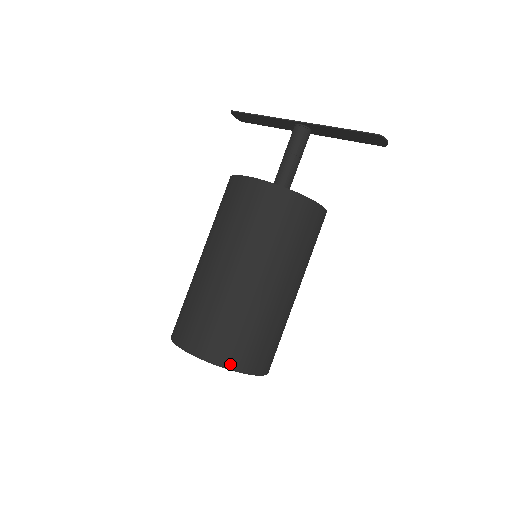
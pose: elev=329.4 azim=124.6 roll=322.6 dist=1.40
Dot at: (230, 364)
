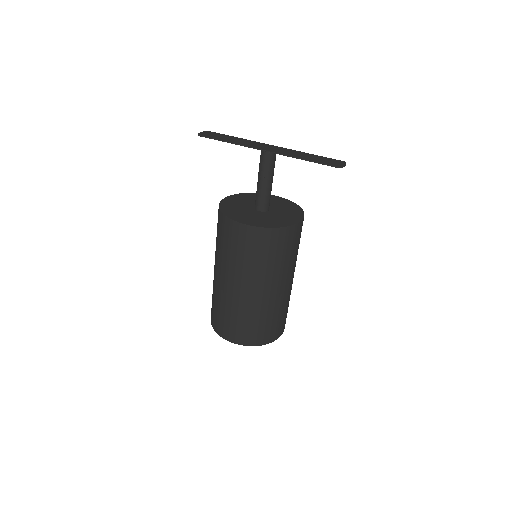
Dot at: (260, 343)
